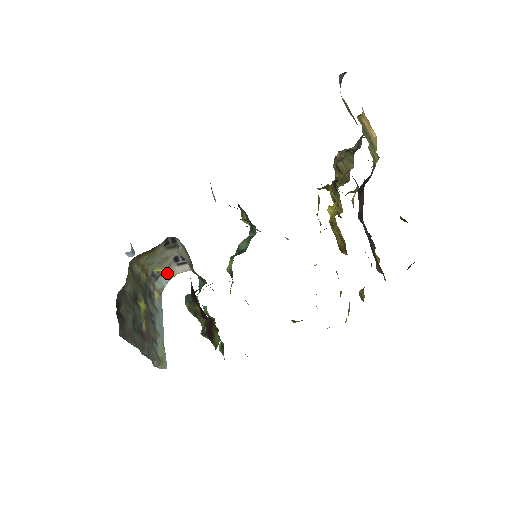
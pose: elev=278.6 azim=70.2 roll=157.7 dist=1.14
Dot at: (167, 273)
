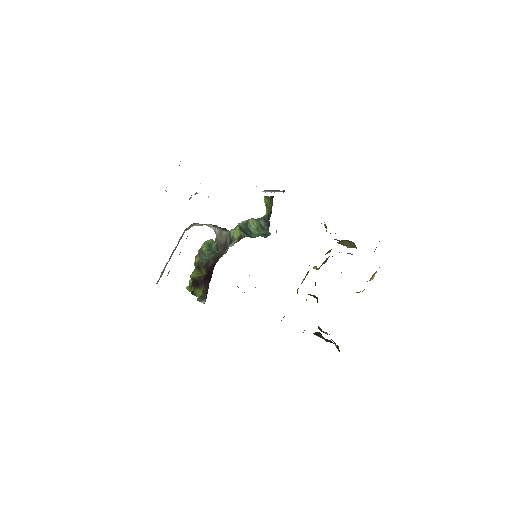
Dot at: (201, 224)
